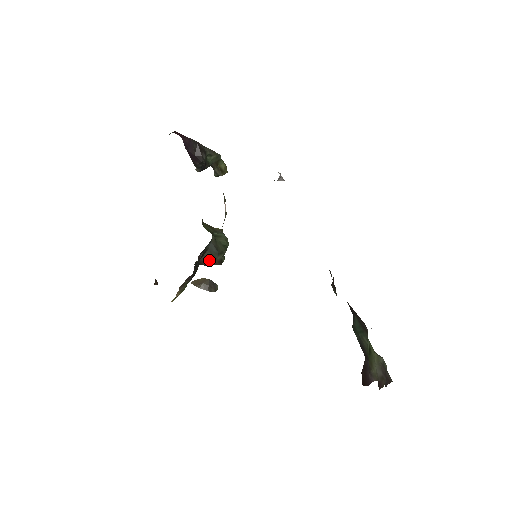
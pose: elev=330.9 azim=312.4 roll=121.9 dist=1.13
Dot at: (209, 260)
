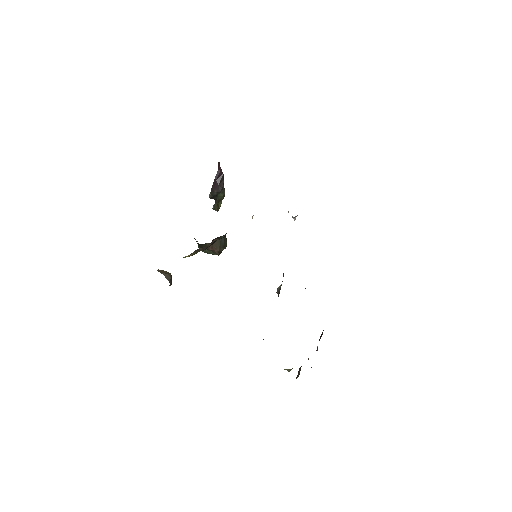
Dot at: (216, 246)
